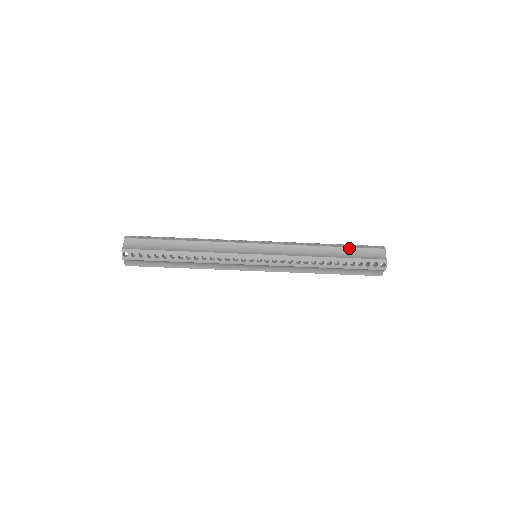
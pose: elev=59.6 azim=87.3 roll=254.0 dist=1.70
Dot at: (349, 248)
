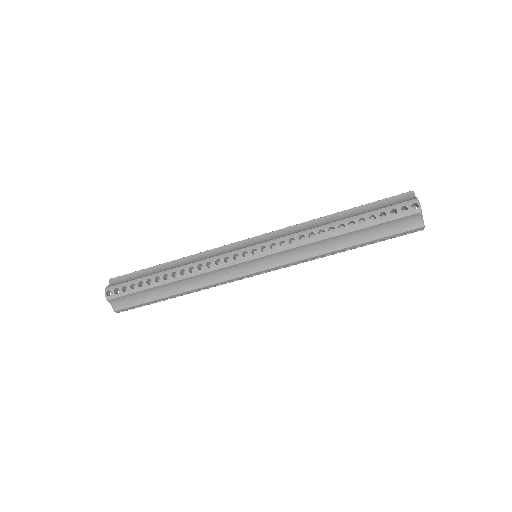
Dot at: (371, 227)
